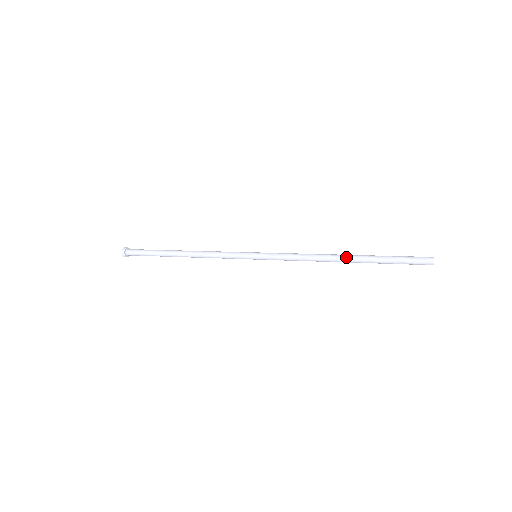
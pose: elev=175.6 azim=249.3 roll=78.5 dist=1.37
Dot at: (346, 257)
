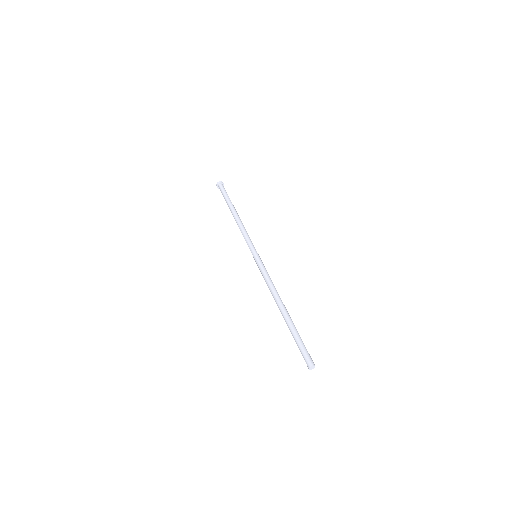
Dot at: (280, 311)
